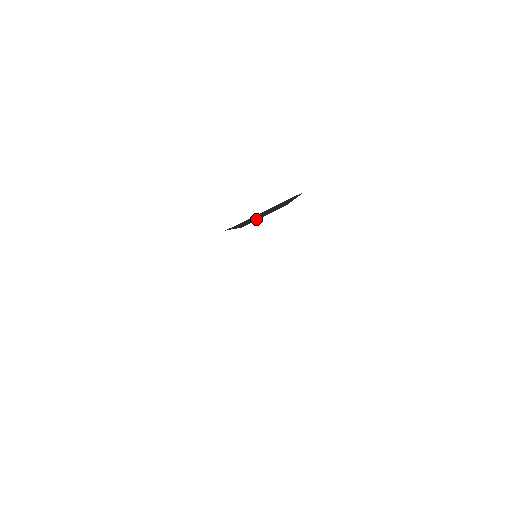
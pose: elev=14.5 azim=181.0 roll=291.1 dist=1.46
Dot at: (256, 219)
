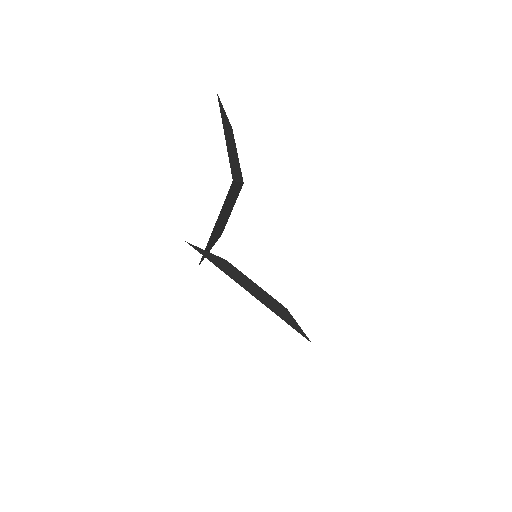
Dot at: (225, 221)
